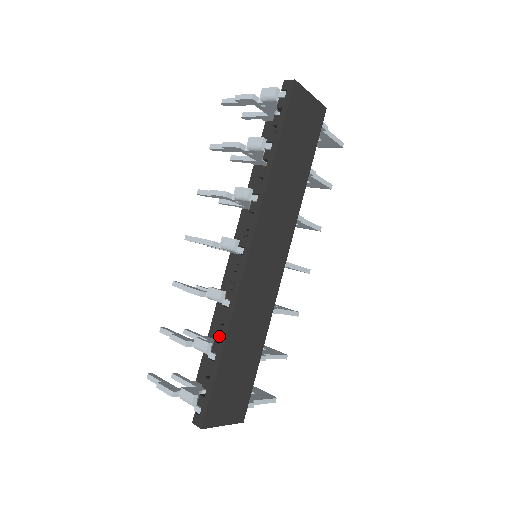
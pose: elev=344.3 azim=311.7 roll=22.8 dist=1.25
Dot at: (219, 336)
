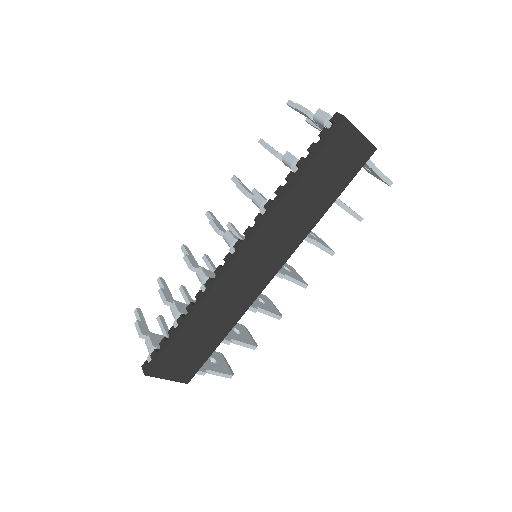
Dot at: occluded
